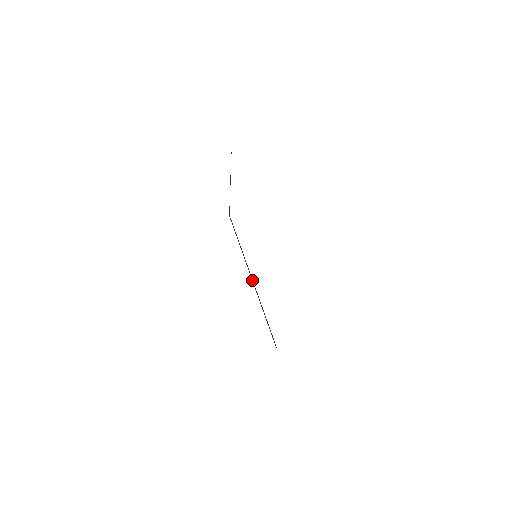
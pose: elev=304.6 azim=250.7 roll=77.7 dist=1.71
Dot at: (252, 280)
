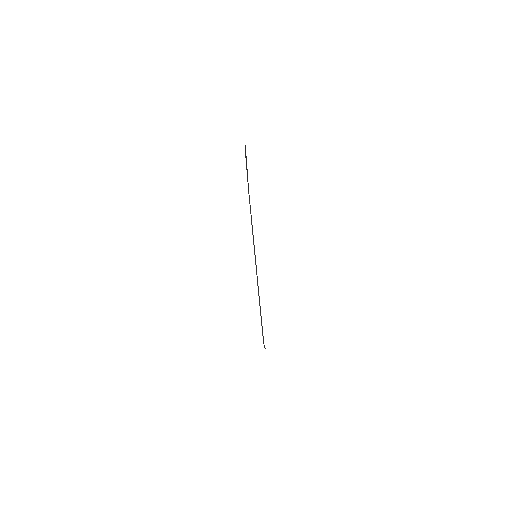
Dot at: (256, 268)
